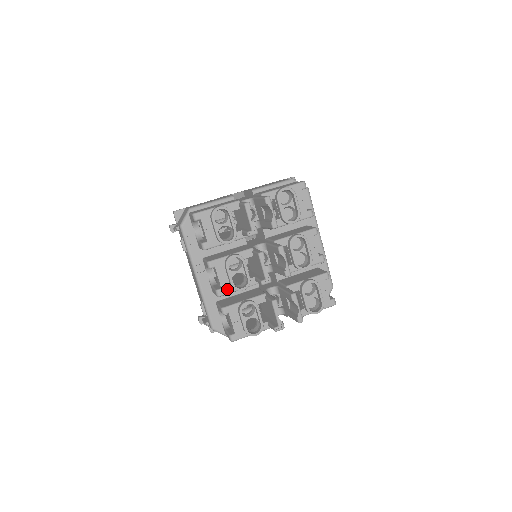
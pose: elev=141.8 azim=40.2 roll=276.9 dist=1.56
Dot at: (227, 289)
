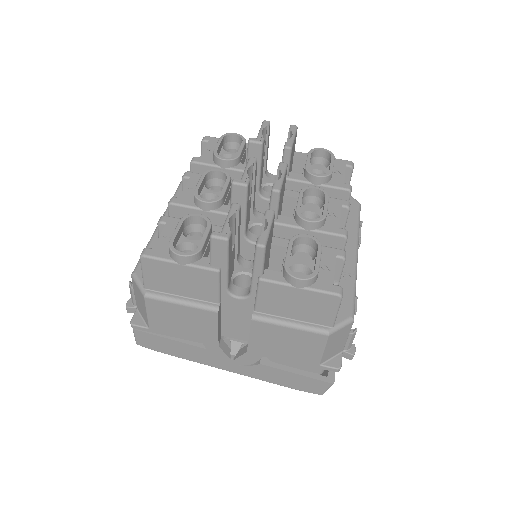
Dot at: (186, 201)
